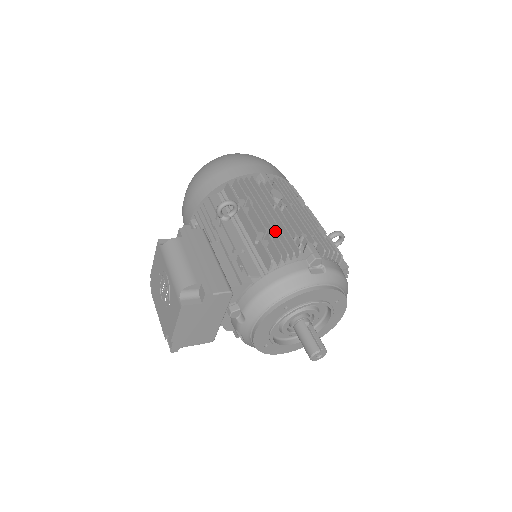
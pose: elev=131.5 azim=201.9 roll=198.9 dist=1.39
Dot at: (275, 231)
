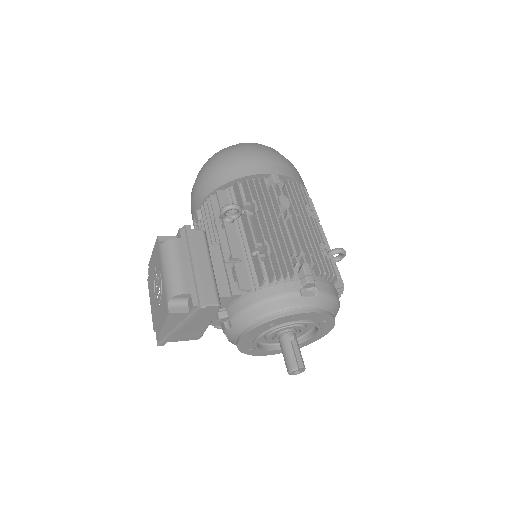
Dot at: (274, 244)
